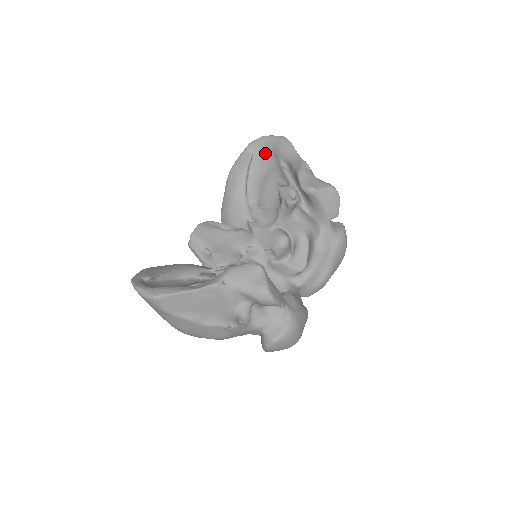
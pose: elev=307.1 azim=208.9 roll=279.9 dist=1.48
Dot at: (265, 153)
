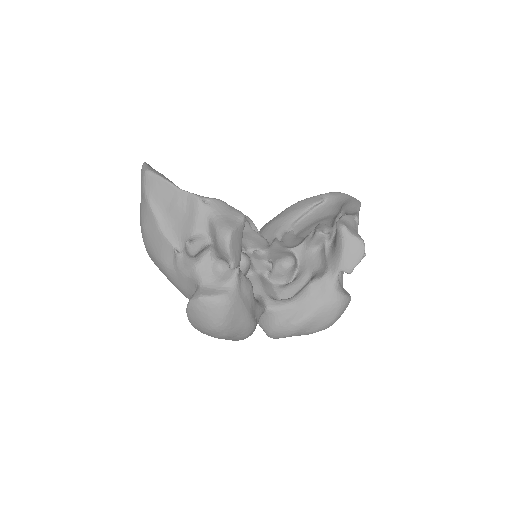
Dot at: (335, 204)
